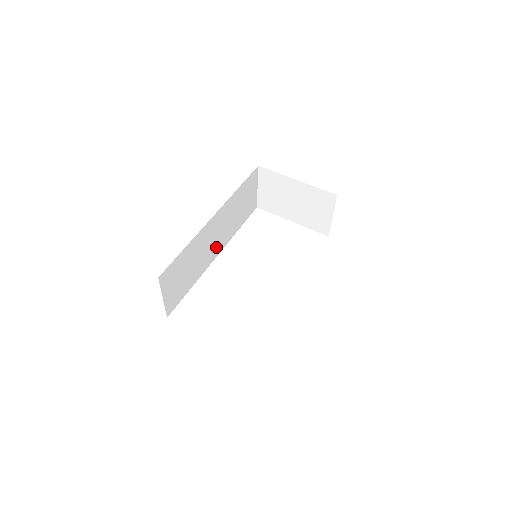
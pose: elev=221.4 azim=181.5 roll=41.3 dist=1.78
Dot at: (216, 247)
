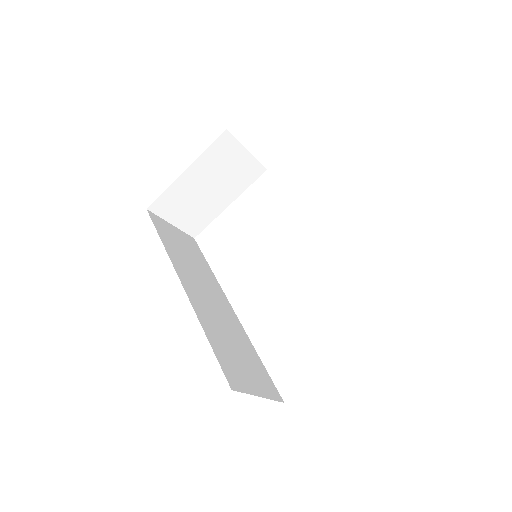
Dot at: (221, 303)
